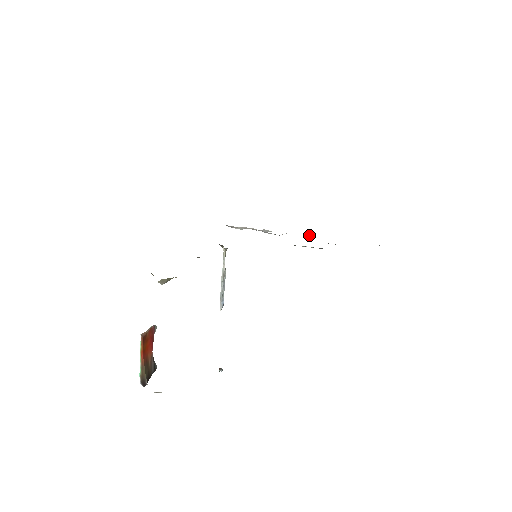
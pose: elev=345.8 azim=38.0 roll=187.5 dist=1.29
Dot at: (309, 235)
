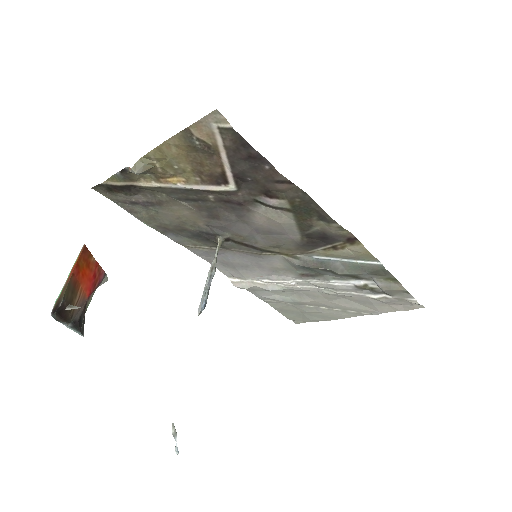
Dot at: (326, 291)
